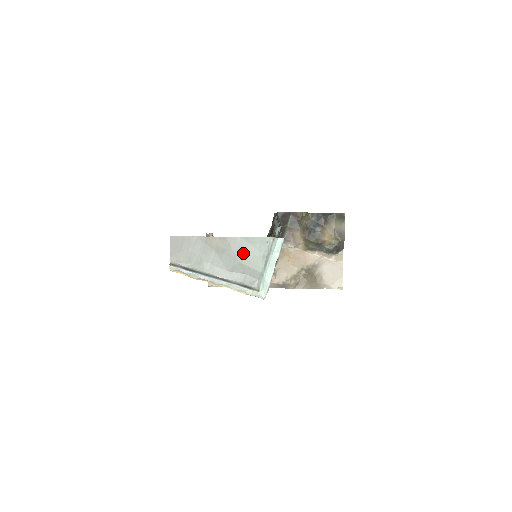
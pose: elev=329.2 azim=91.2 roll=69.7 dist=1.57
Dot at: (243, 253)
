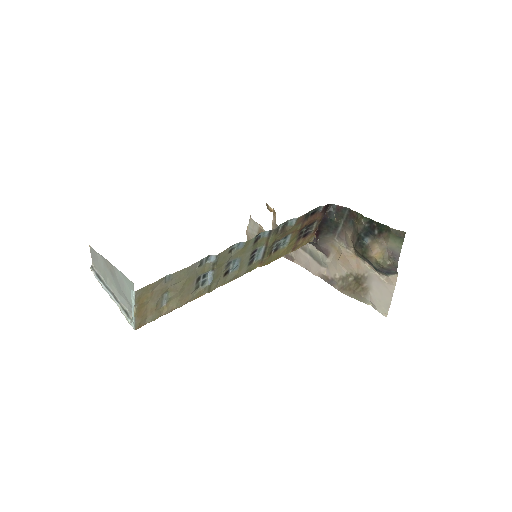
Dot at: (122, 284)
